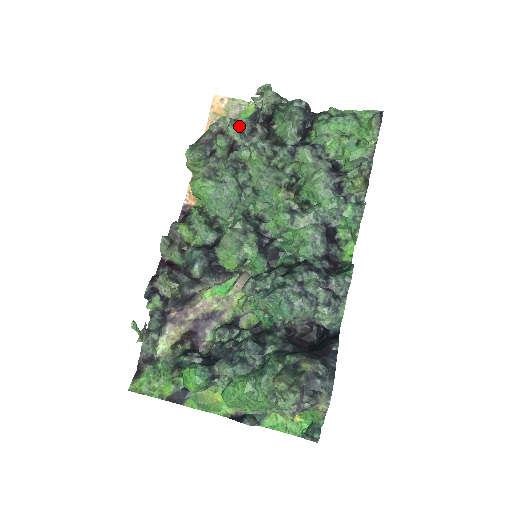
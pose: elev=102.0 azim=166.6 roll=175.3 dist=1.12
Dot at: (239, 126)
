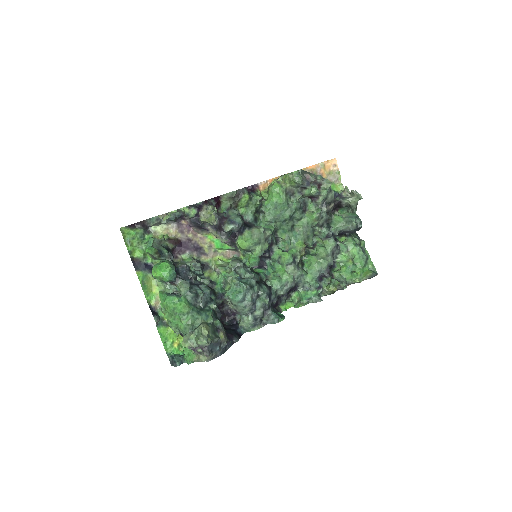
Dot at: (328, 195)
